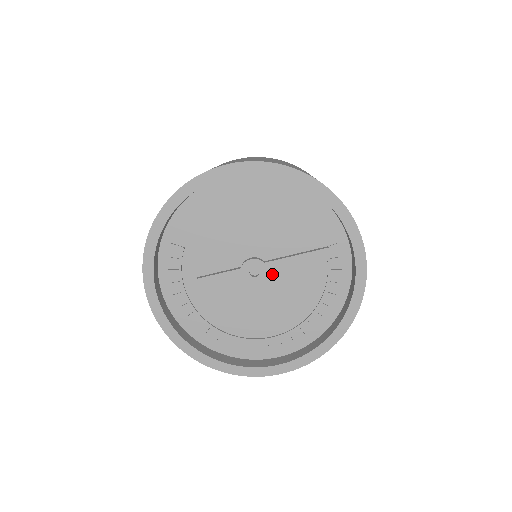
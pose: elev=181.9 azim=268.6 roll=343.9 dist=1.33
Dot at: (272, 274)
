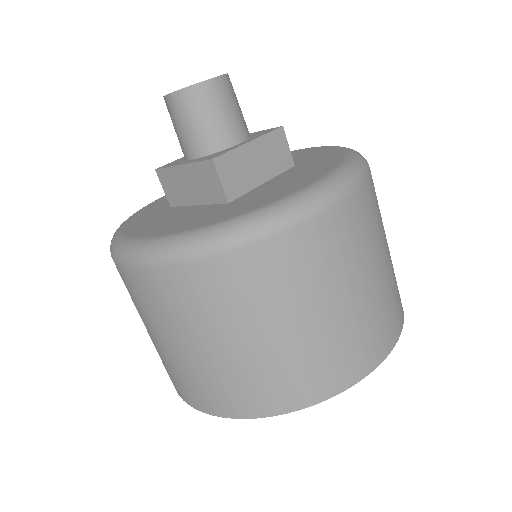
Dot at: occluded
